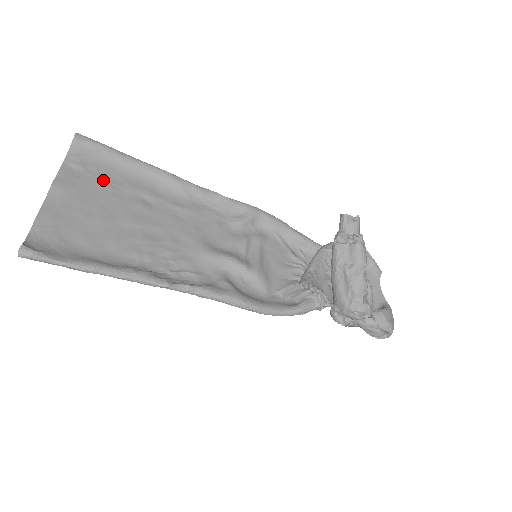
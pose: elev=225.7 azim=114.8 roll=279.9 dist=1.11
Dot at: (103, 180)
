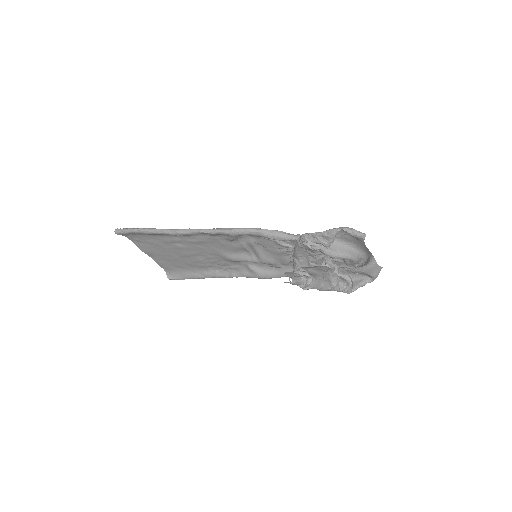
Dot at: (153, 243)
